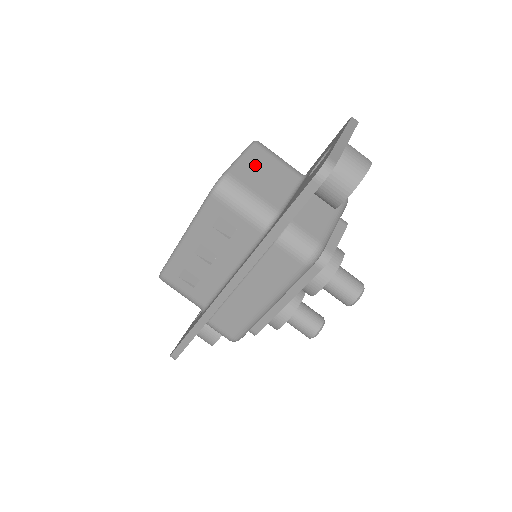
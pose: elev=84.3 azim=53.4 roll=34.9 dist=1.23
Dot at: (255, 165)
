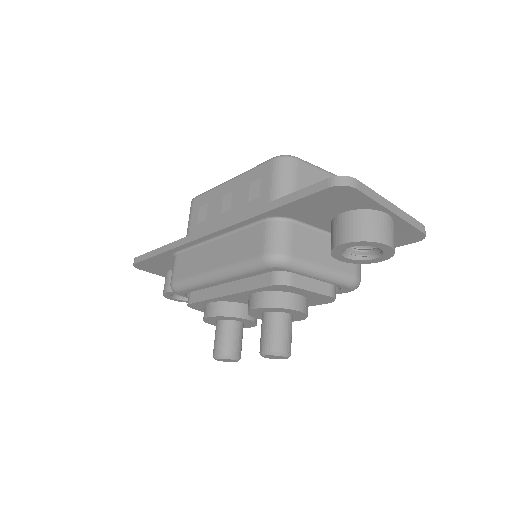
Dot at: occluded
